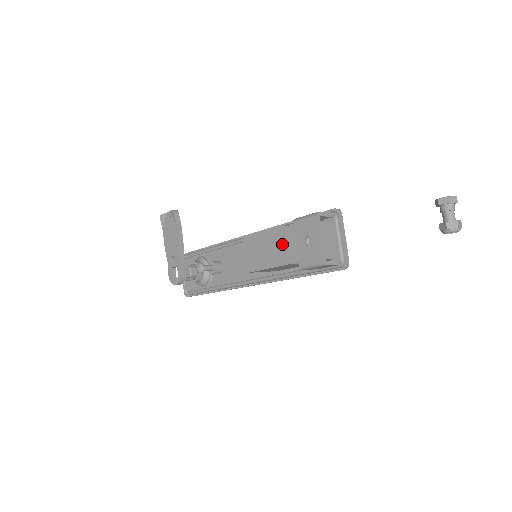
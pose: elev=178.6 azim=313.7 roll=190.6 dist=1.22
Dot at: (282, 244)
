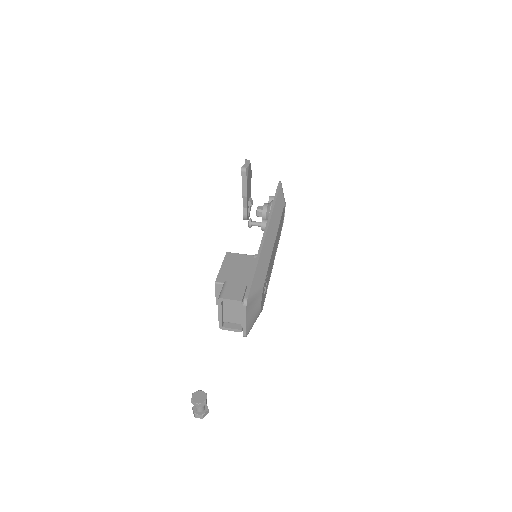
Dot at: (216, 290)
